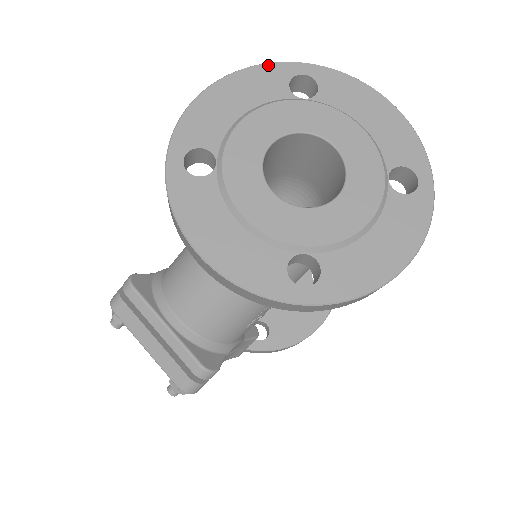
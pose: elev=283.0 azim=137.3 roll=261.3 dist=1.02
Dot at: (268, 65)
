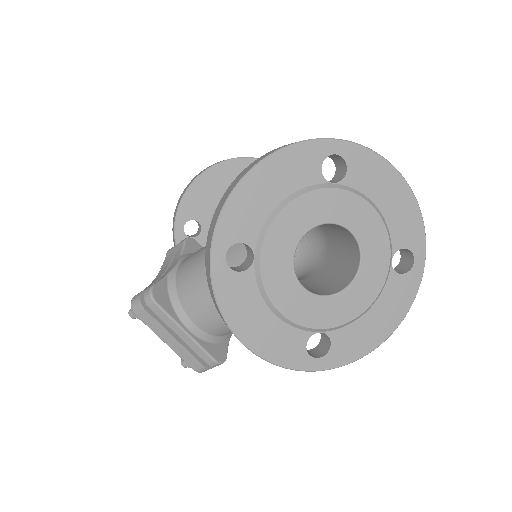
Dot at: (304, 144)
